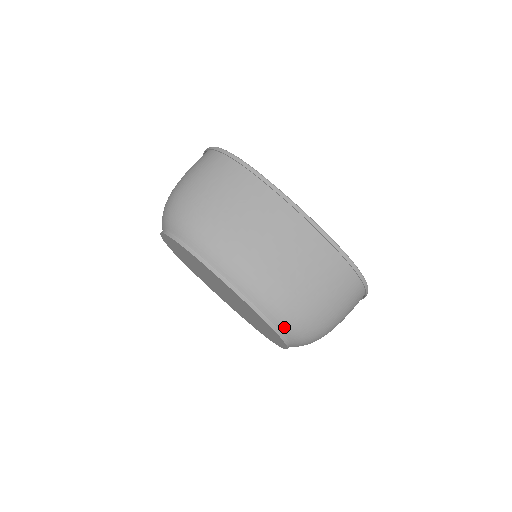
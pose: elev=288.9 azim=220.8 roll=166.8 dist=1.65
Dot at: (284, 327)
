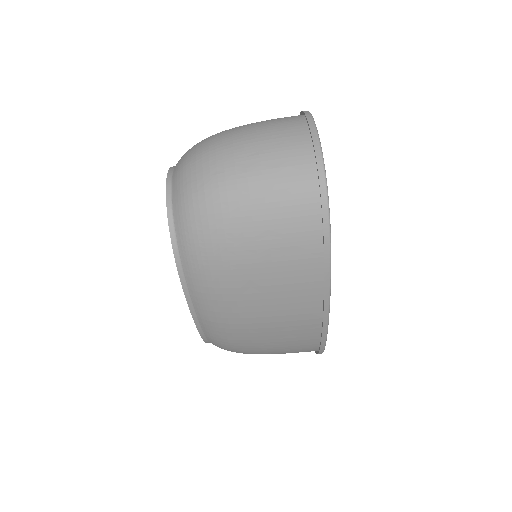
Dot at: occluded
